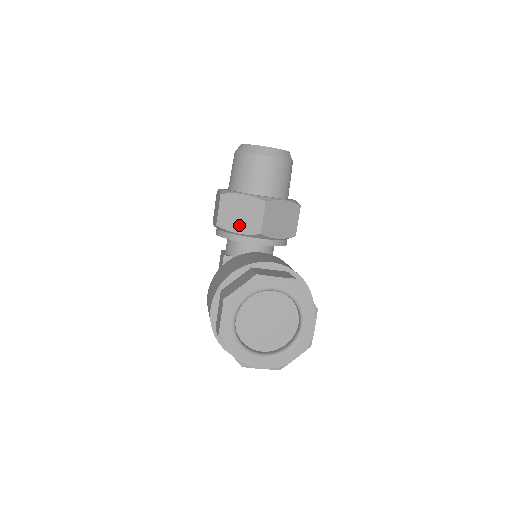
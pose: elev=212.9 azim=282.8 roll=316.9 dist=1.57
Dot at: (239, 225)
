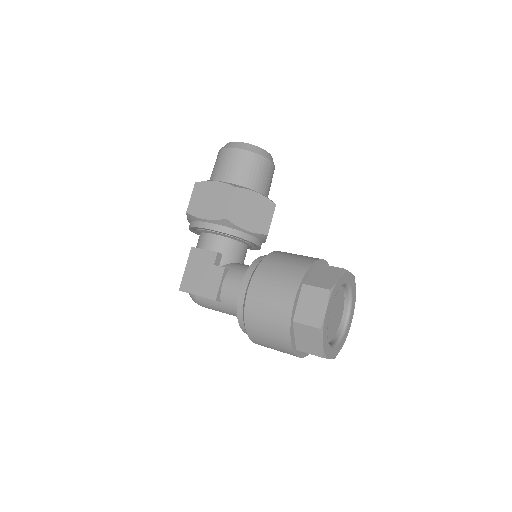
Dot at: (249, 222)
